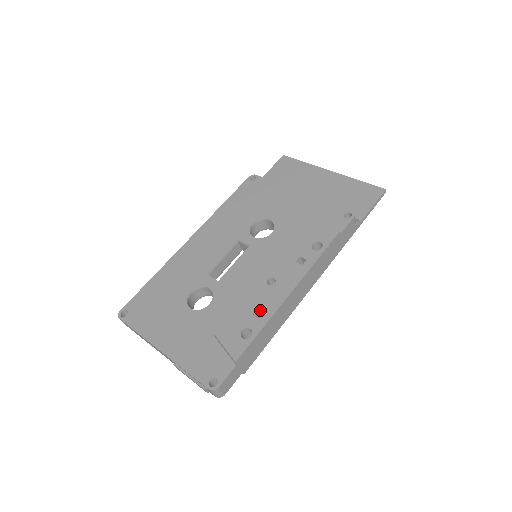
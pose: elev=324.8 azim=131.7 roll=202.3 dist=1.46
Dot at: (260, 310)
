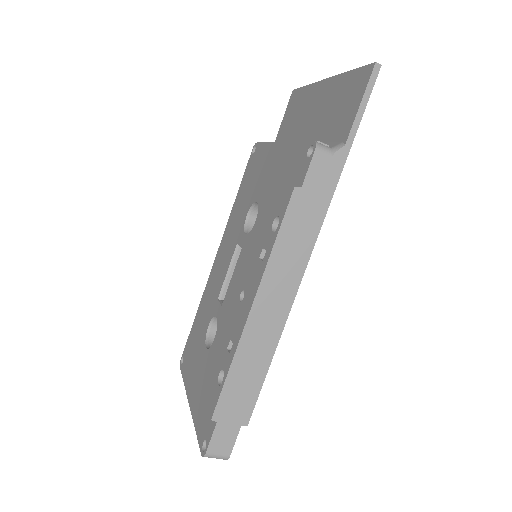
Dot at: (233, 341)
